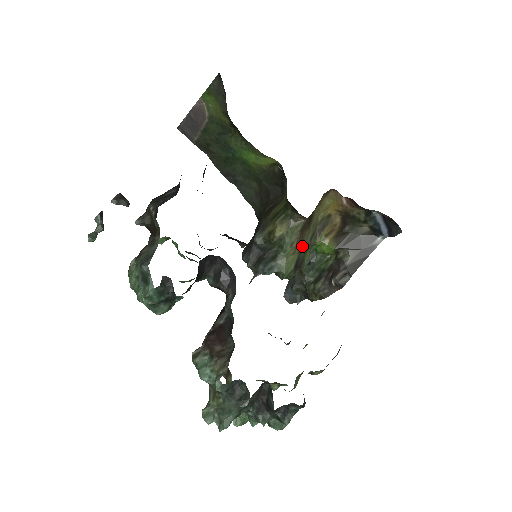
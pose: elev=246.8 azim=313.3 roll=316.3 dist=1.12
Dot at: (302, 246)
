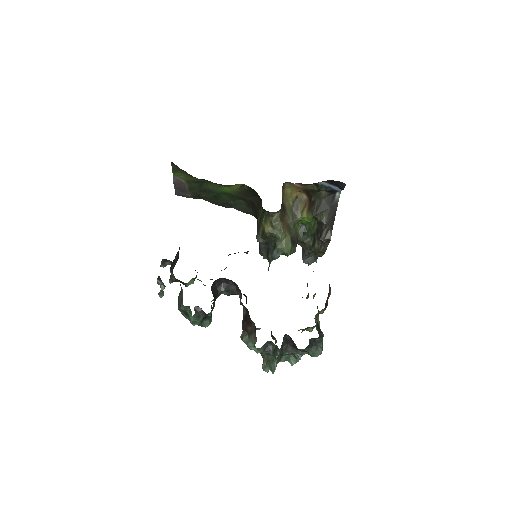
Dot at: (289, 228)
